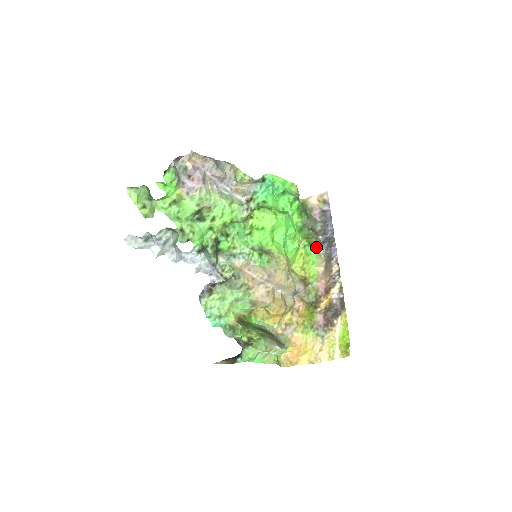
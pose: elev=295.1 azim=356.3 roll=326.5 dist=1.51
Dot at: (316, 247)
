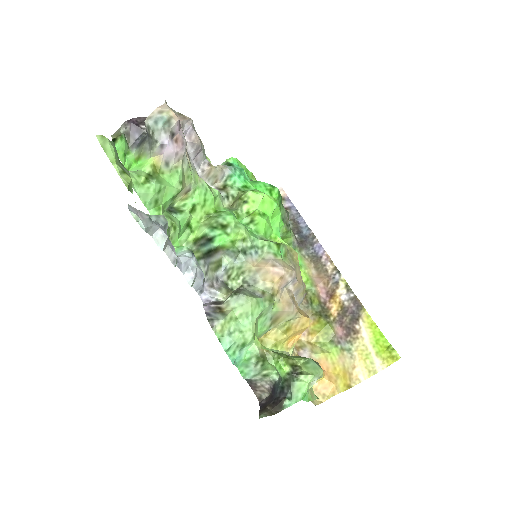
Dot at: (297, 247)
